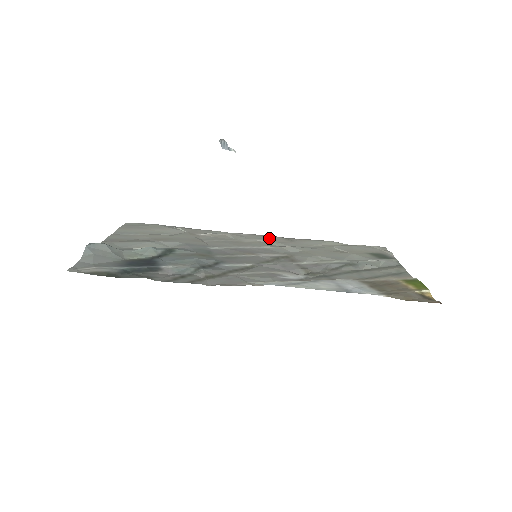
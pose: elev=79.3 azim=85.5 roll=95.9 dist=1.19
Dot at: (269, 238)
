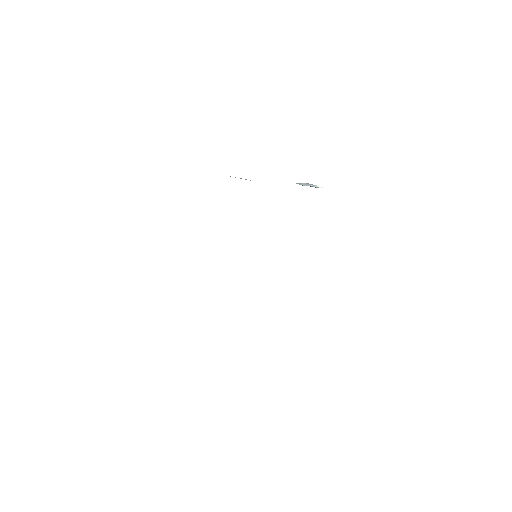
Dot at: occluded
